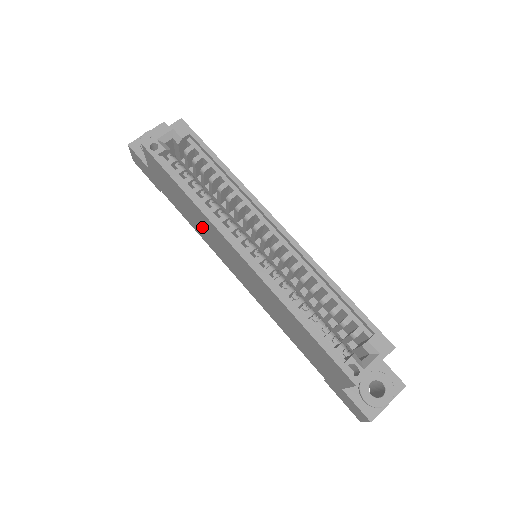
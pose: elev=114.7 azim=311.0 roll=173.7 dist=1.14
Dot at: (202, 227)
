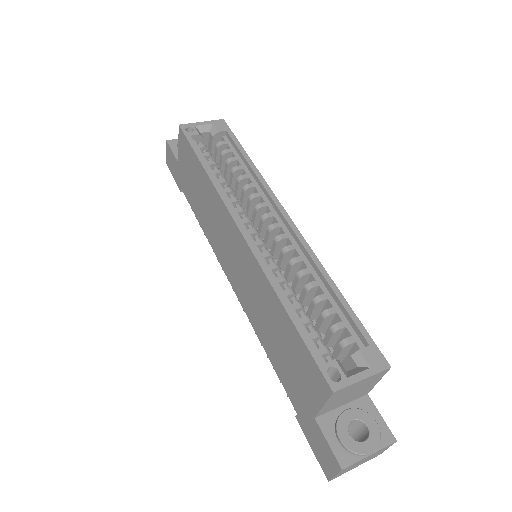
Dot at: (210, 215)
